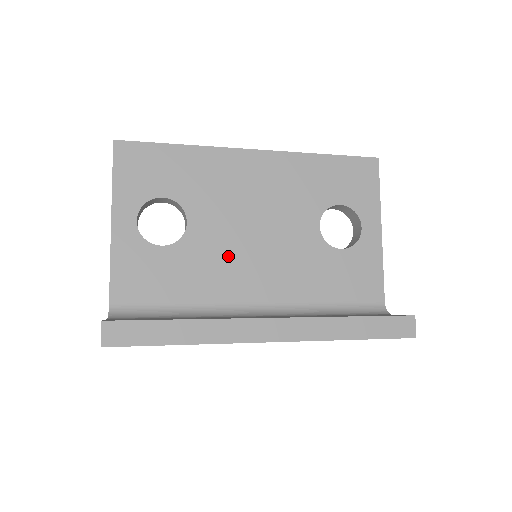
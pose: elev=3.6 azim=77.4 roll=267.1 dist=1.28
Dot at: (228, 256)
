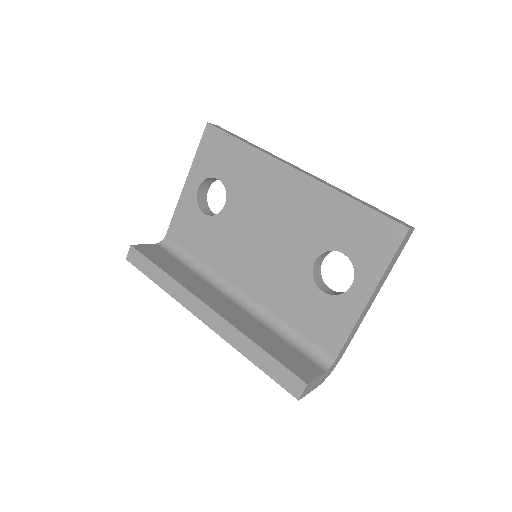
Dot at: (239, 245)
